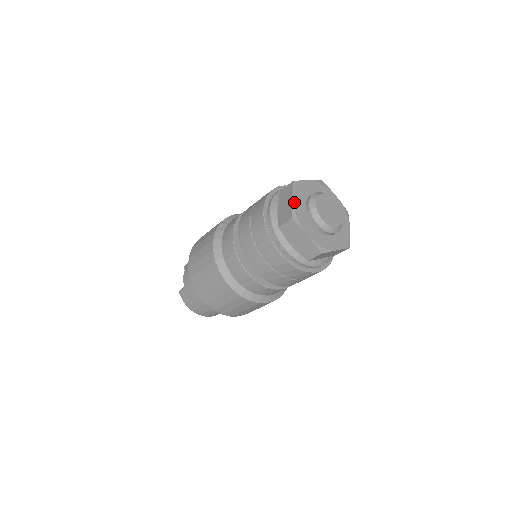
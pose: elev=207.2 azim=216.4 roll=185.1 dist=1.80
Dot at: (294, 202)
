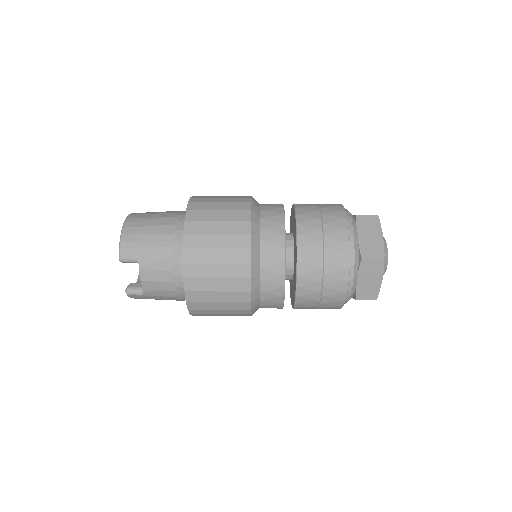
Dot at: (381, 282)
